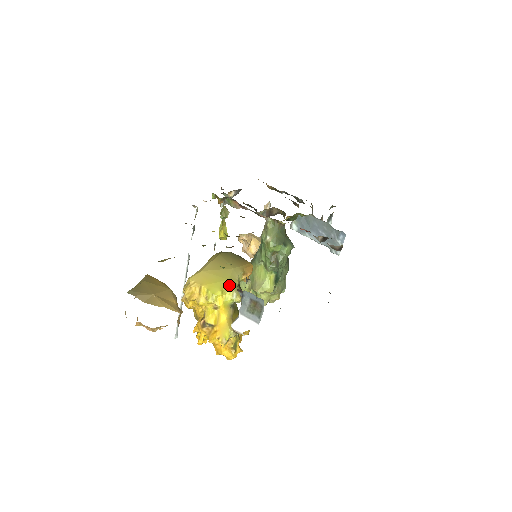
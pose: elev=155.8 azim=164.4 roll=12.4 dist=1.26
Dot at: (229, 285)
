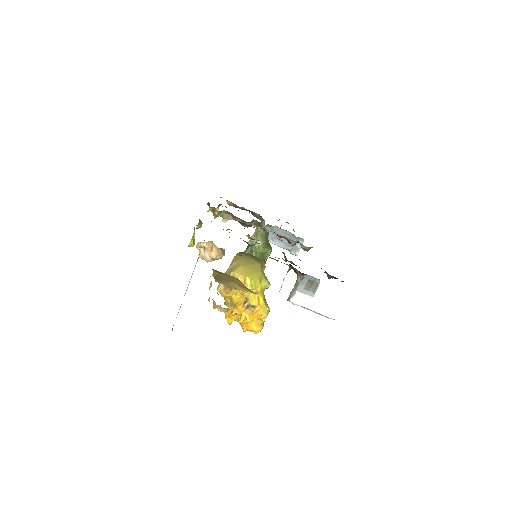
Dot at: (262, 276)
